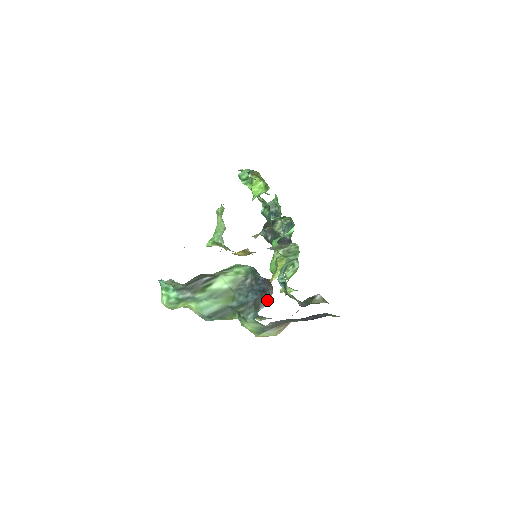
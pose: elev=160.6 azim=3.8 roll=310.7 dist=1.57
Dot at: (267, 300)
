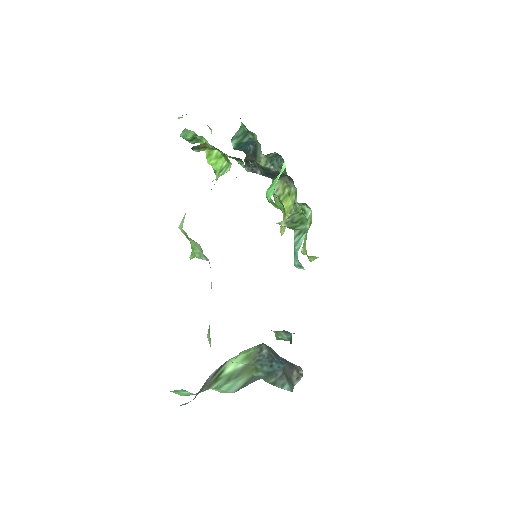
Dot at: (298, 374)
